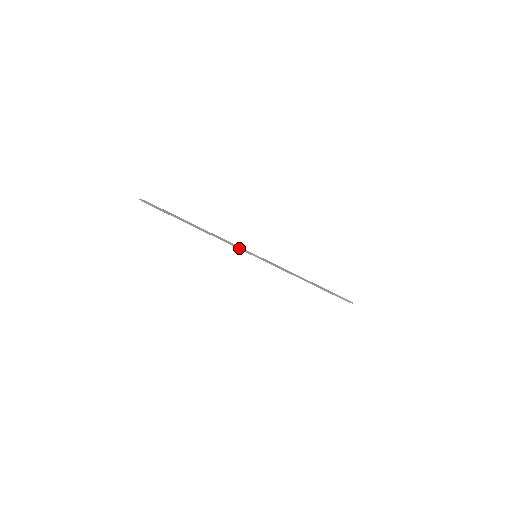
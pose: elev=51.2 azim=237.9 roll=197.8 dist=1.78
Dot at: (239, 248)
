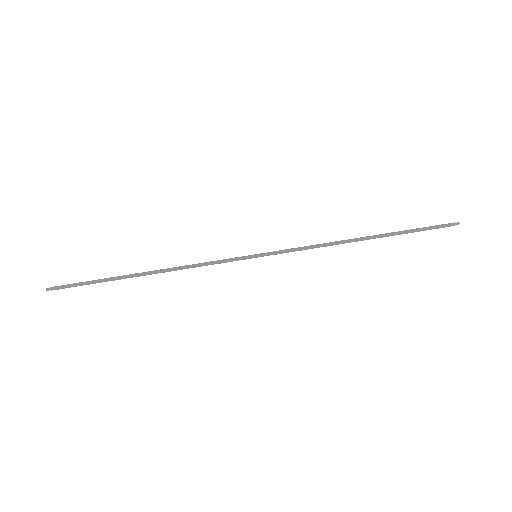
Dot at: (223, 261)
